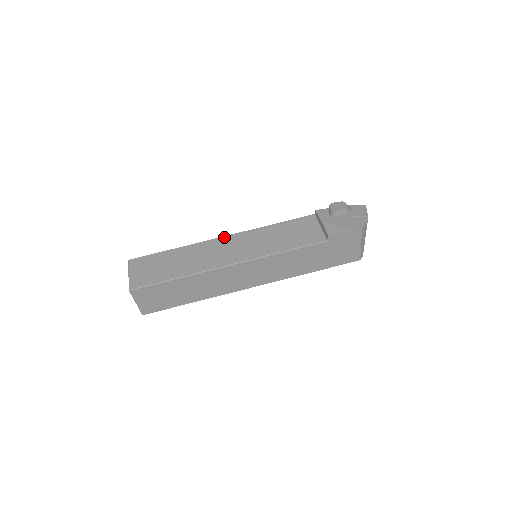
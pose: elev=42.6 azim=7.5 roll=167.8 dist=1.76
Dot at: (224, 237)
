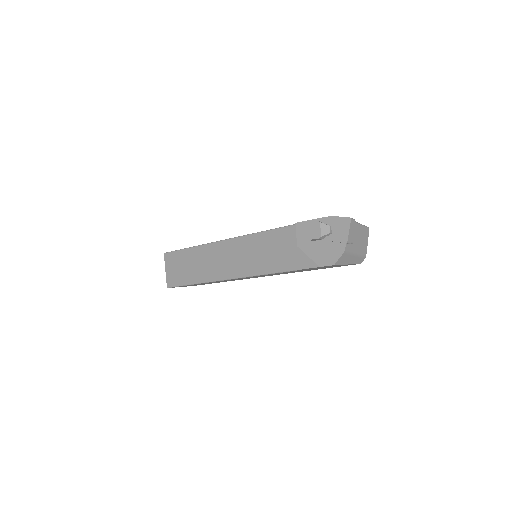
Dot at: (222, 242)
